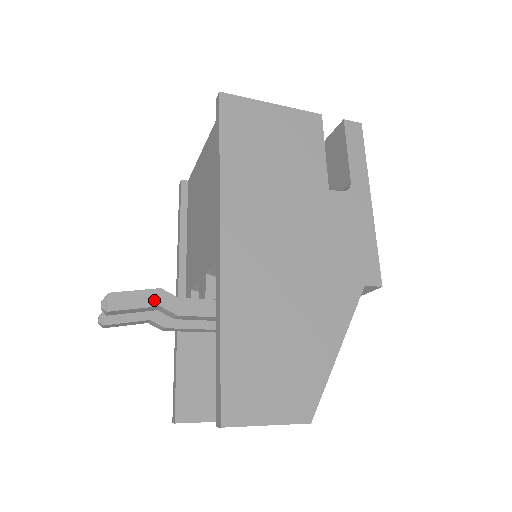
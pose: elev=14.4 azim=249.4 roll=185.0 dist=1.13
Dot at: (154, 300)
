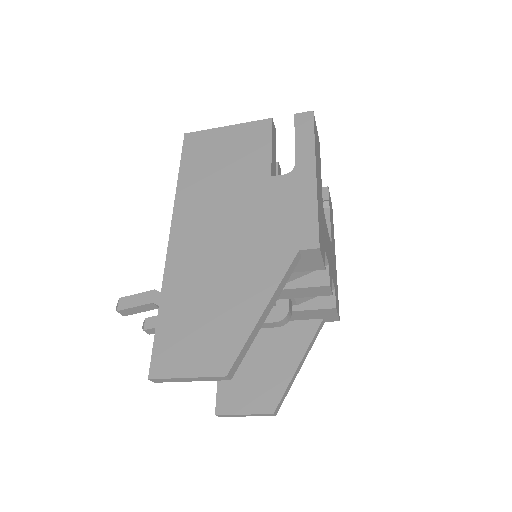
Dot at: (149, 299)
